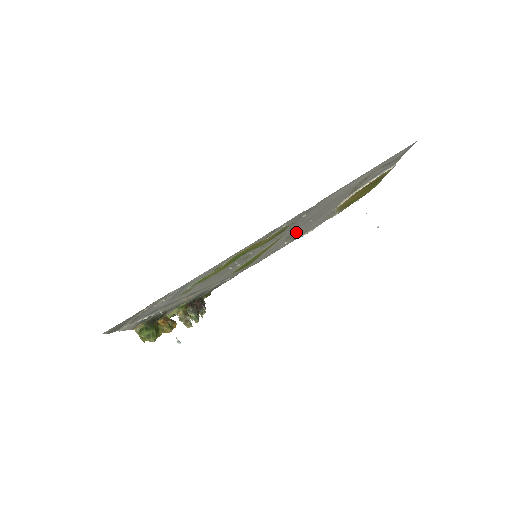
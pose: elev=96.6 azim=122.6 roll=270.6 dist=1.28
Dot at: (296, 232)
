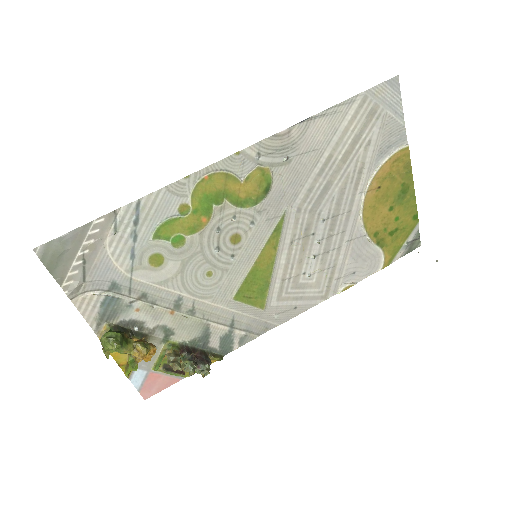
Dot at: (312, 245)
